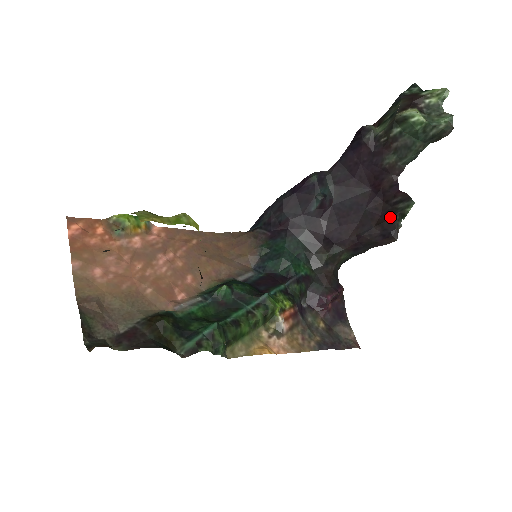
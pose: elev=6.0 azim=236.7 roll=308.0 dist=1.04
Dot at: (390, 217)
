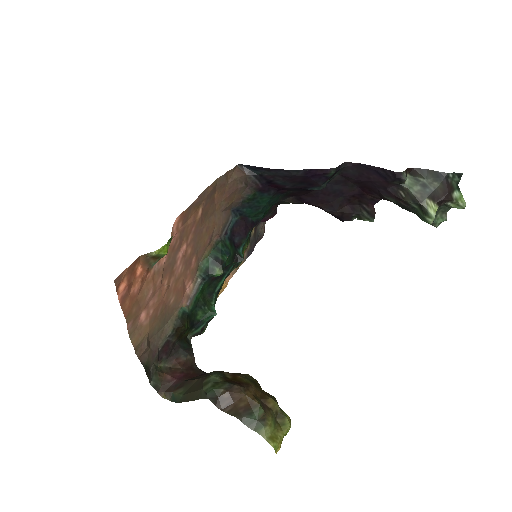
Dot at: (352, 212)
